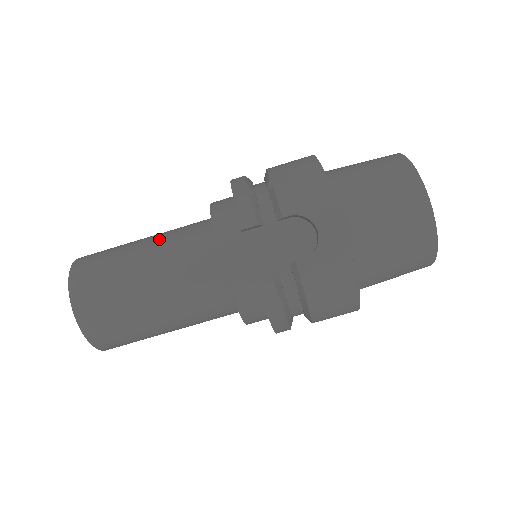
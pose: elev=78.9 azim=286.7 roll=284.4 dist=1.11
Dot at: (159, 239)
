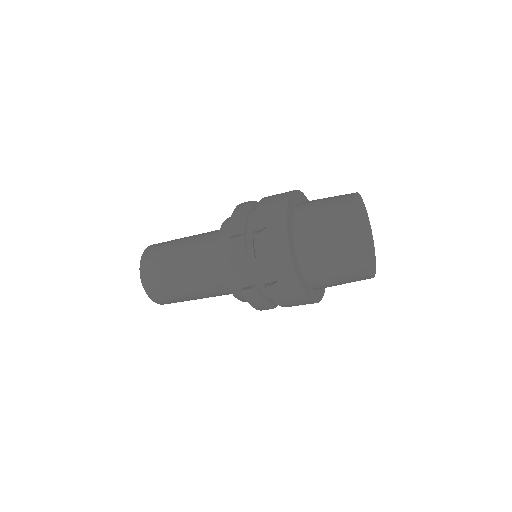
Dot at: (190, 248)
